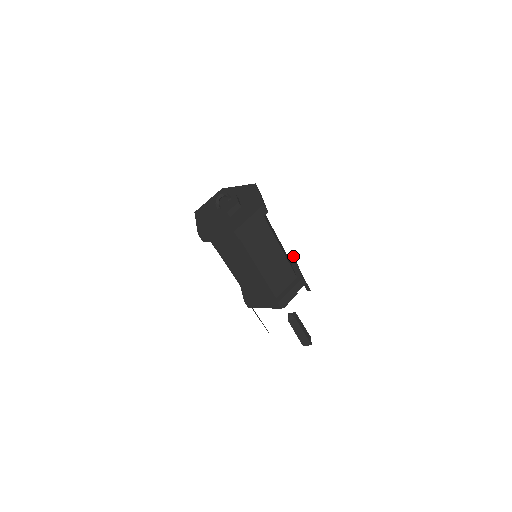
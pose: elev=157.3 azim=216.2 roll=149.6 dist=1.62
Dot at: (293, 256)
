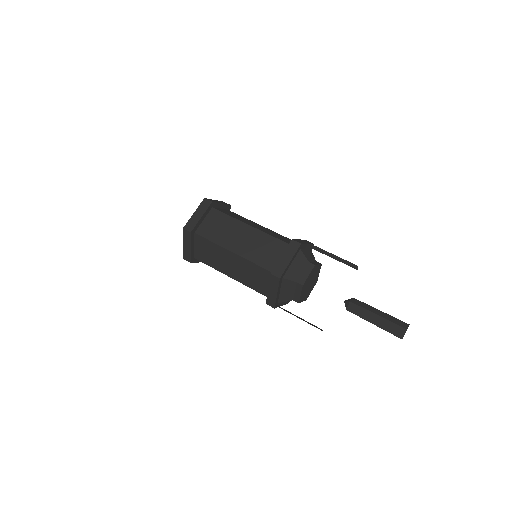
Dot at: occluded
